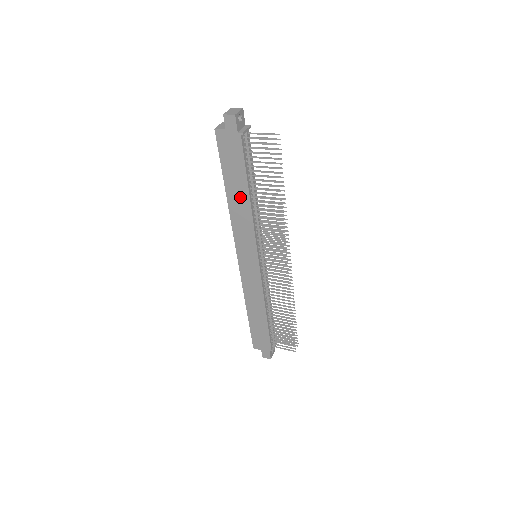
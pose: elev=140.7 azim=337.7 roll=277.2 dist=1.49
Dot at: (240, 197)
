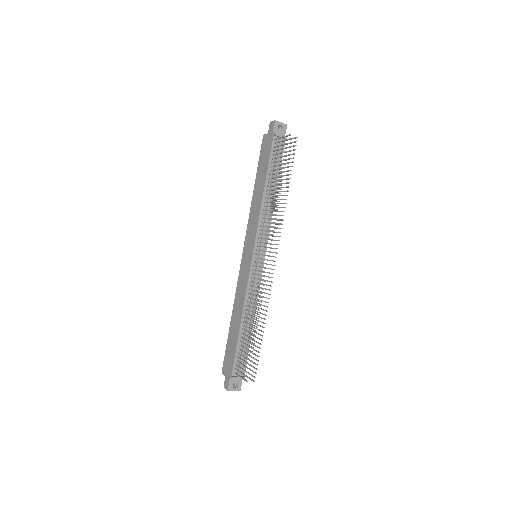
Dot at: (260, 190)
